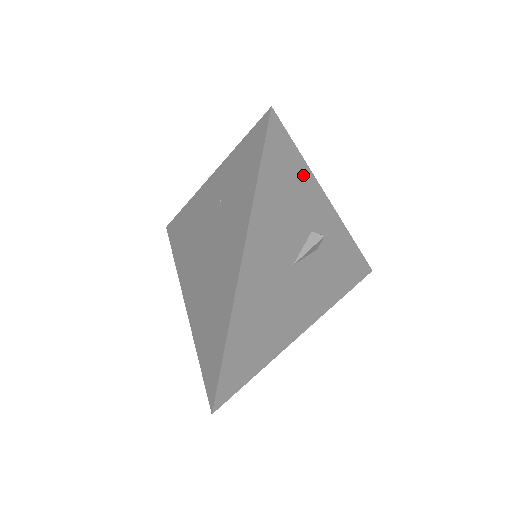
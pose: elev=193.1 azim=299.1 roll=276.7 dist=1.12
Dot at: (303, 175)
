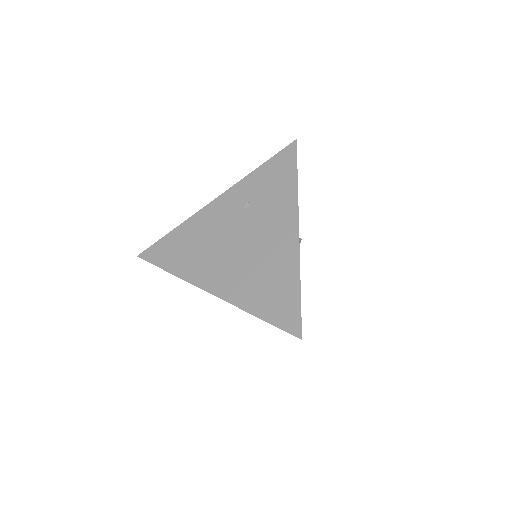
Dot at: occluded
